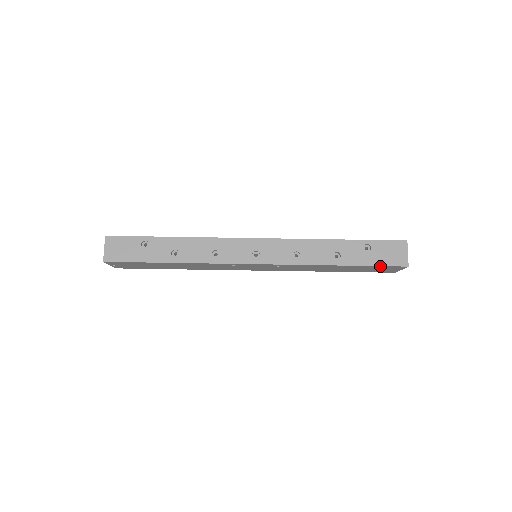
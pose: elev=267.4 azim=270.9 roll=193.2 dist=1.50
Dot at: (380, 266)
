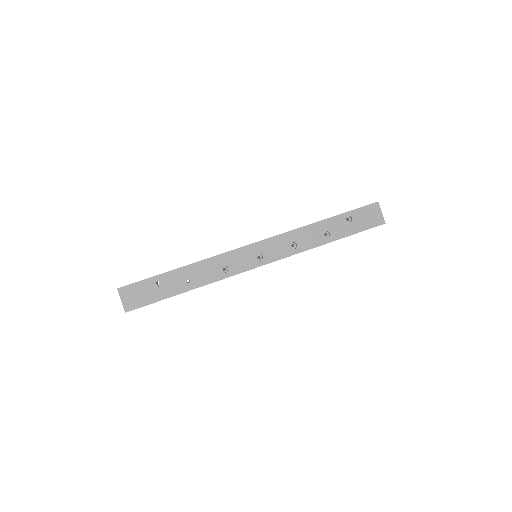
Dot at: occluded
